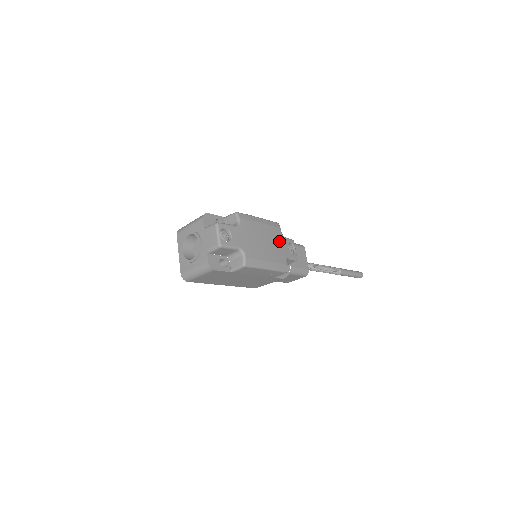
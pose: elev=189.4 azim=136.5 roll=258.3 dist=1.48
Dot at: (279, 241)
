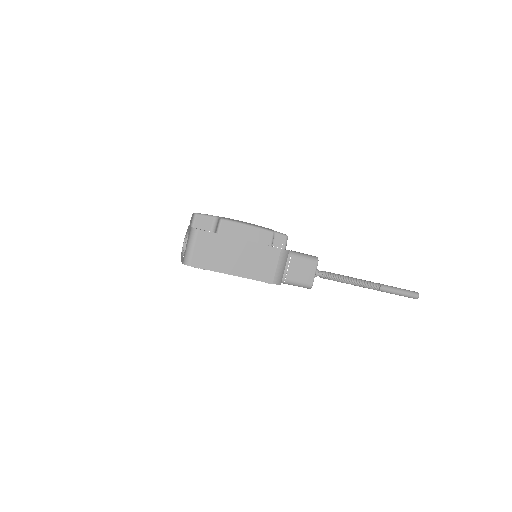
Dot at: occluded
